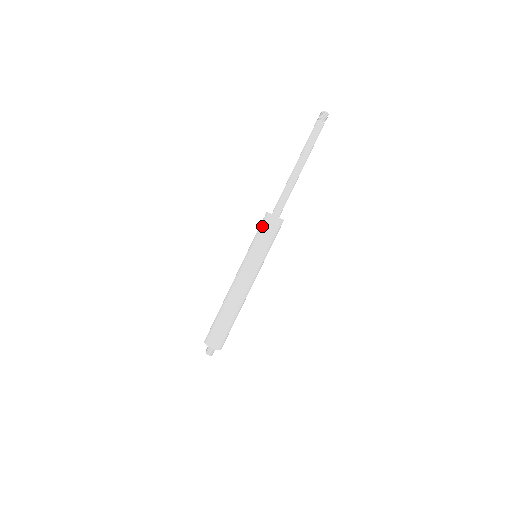
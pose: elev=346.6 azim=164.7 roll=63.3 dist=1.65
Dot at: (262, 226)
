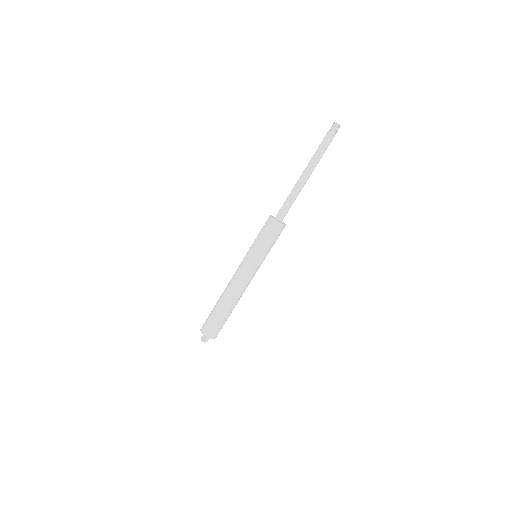
Dot at: (267, 231)
